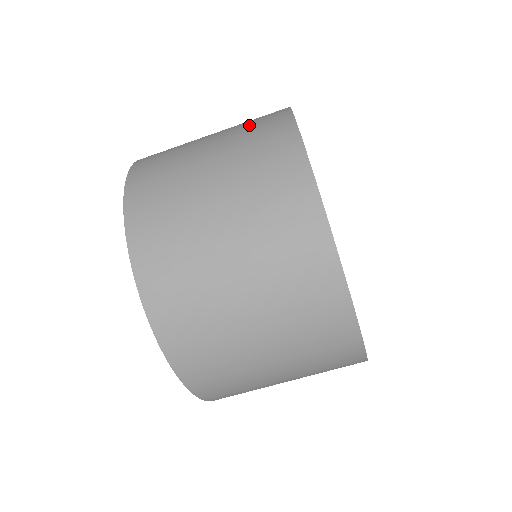
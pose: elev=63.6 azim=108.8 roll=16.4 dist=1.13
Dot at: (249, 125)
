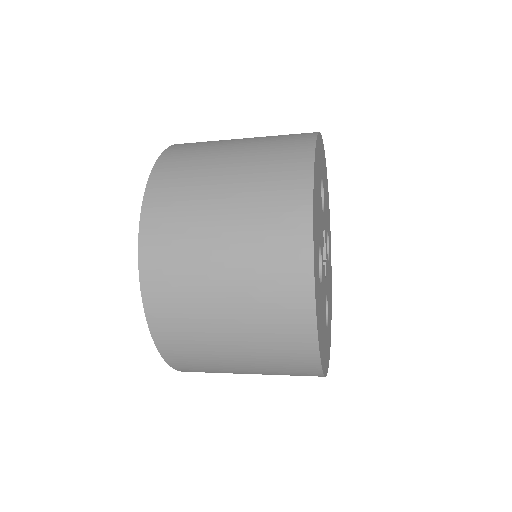
Dot at: (266, 248)
